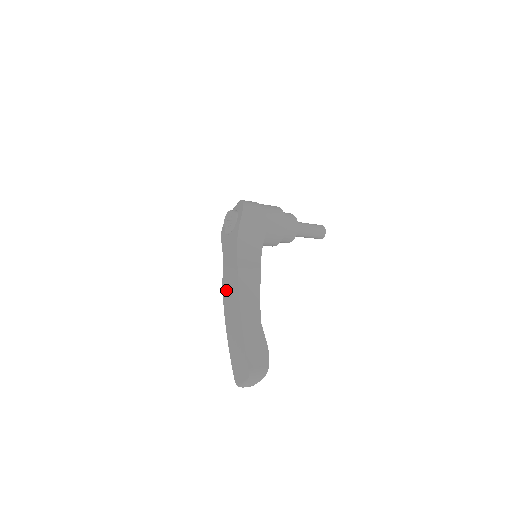
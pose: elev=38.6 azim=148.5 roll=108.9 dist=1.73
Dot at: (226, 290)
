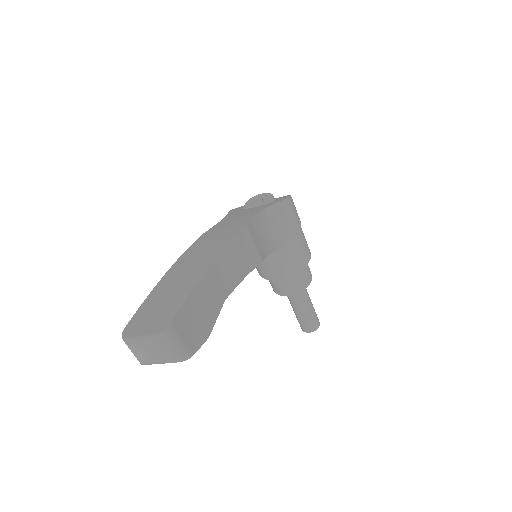
Dot at: (205, 239)
